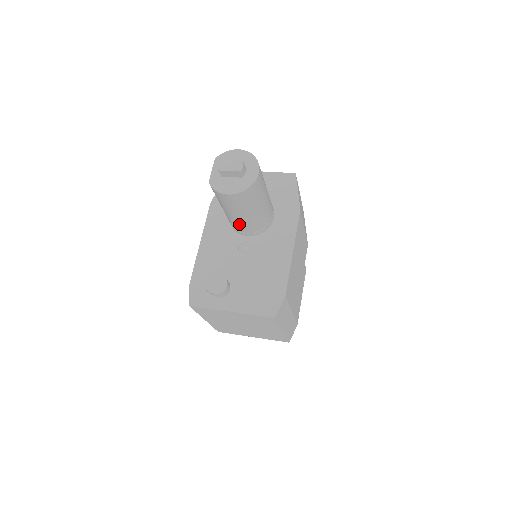
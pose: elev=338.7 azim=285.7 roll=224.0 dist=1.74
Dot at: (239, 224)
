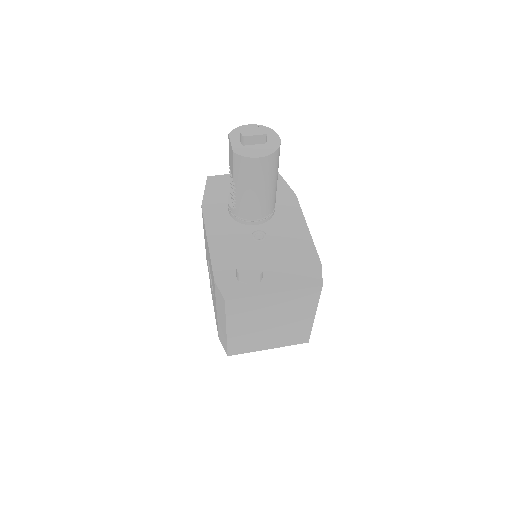
Dot at: (253, 206)
